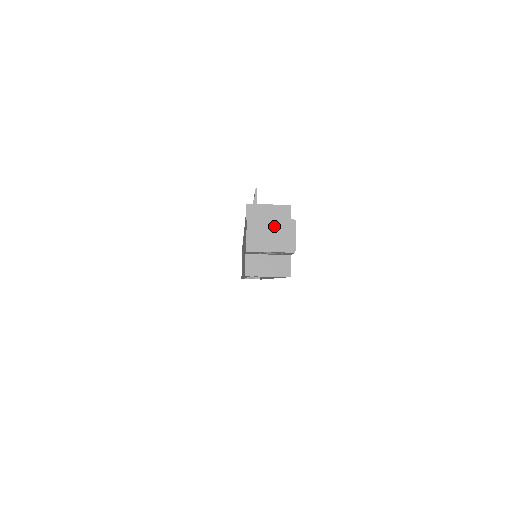
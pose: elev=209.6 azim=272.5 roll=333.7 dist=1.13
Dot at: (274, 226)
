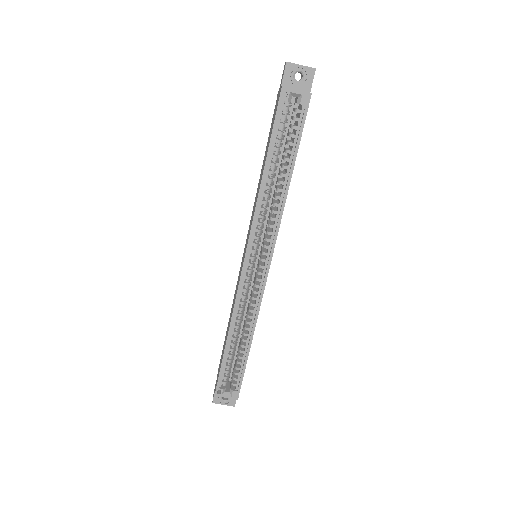
Dot at: occluded
